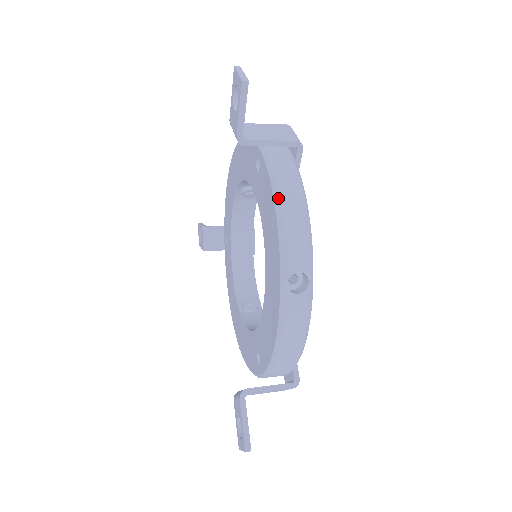
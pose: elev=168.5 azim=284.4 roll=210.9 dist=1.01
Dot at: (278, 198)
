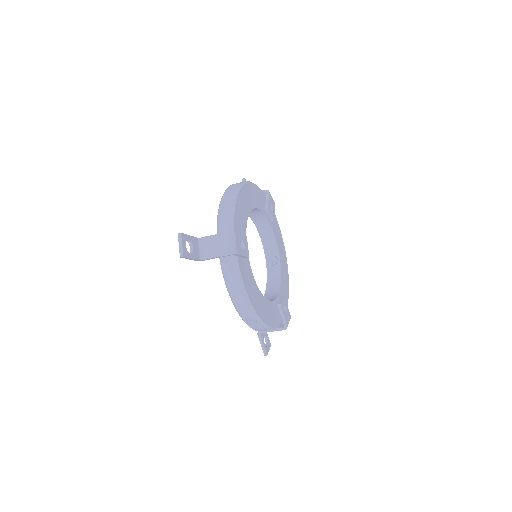
Dot at: occluded
